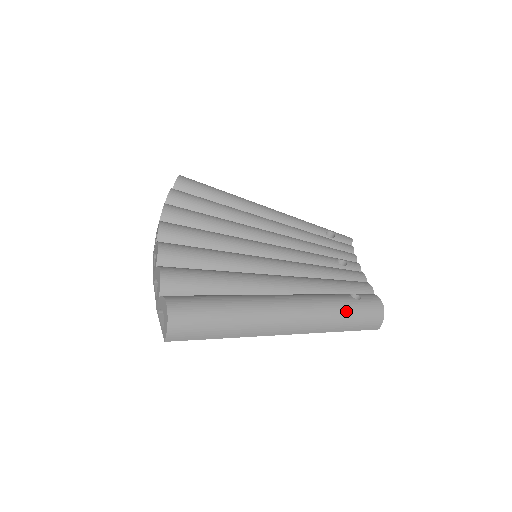
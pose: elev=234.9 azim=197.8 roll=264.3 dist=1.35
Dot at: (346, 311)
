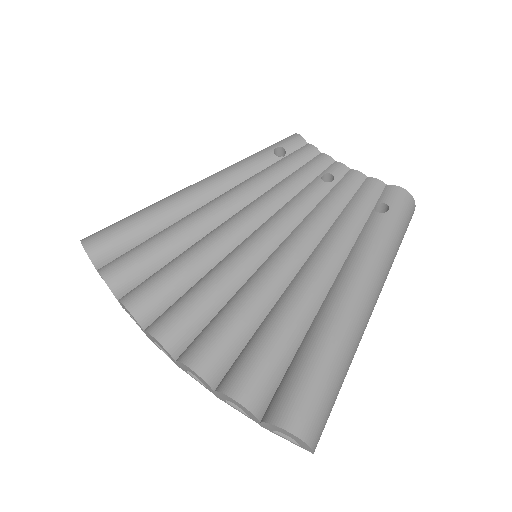
Dot at: (392, 235)
